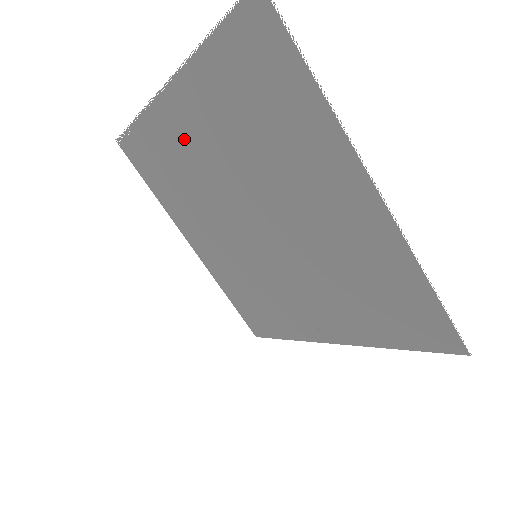
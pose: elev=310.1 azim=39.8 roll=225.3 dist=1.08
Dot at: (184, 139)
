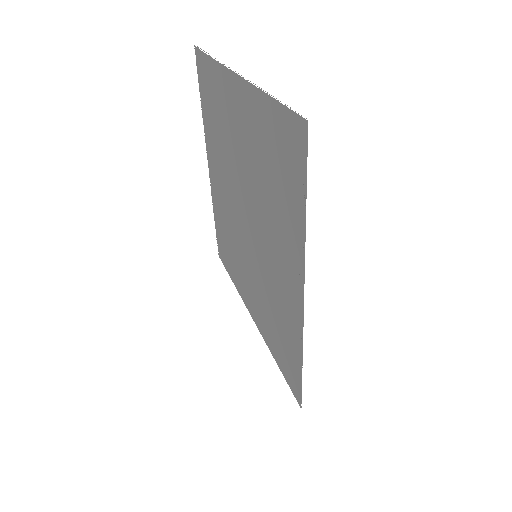
Dot at: occluded
